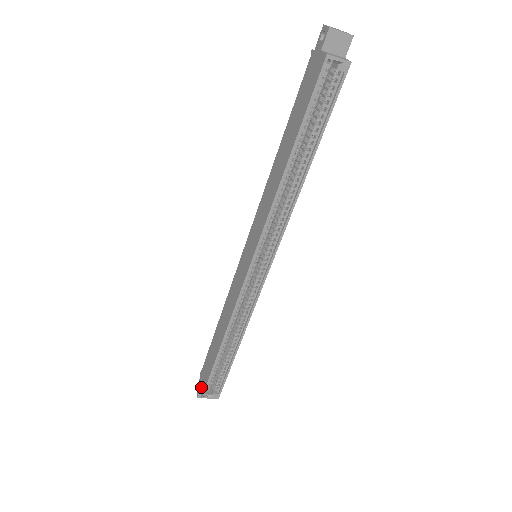
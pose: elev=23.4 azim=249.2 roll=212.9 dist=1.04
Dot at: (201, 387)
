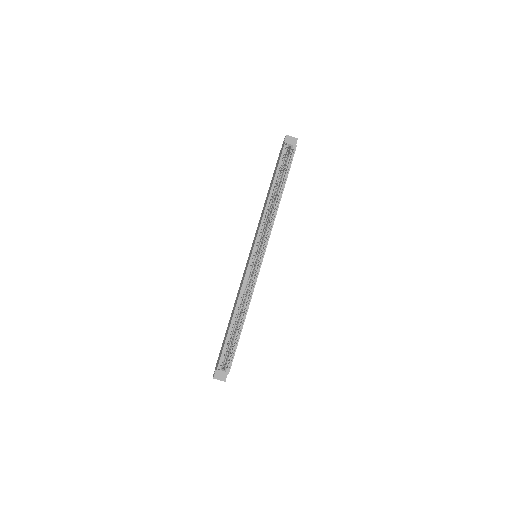
Dot at: occluded
